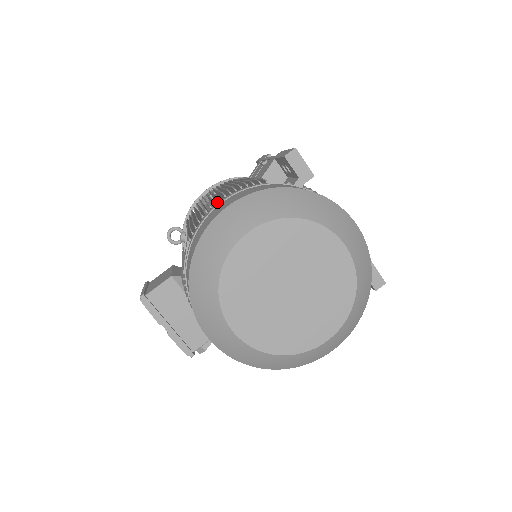
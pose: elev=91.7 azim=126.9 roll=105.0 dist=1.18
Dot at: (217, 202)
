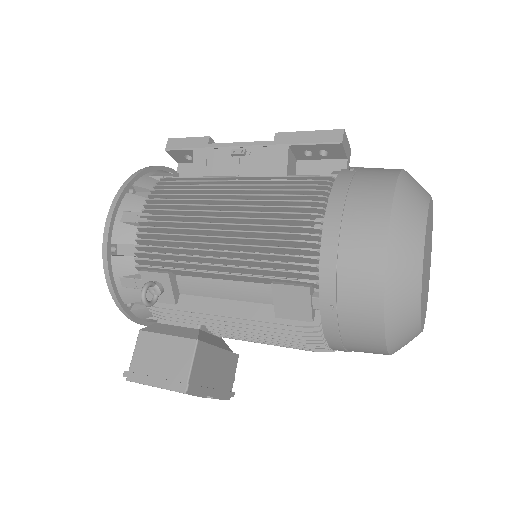
Dot at: occluded
